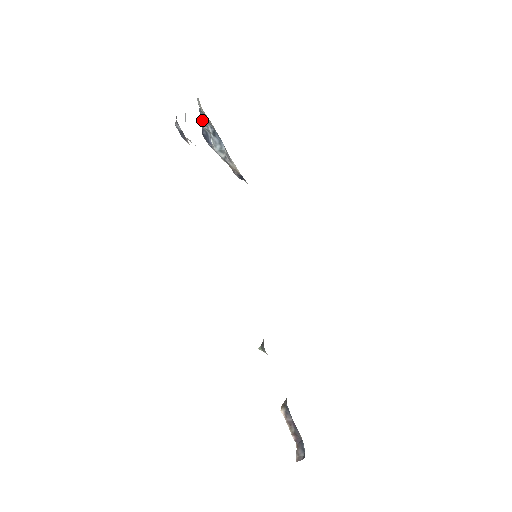
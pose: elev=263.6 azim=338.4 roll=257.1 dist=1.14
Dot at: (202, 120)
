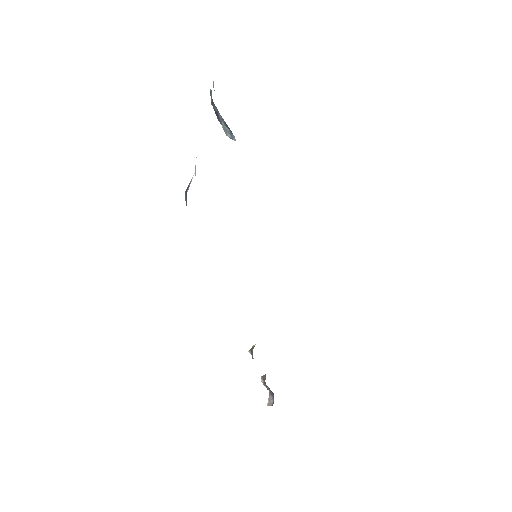
Dot at: (213, 105)
